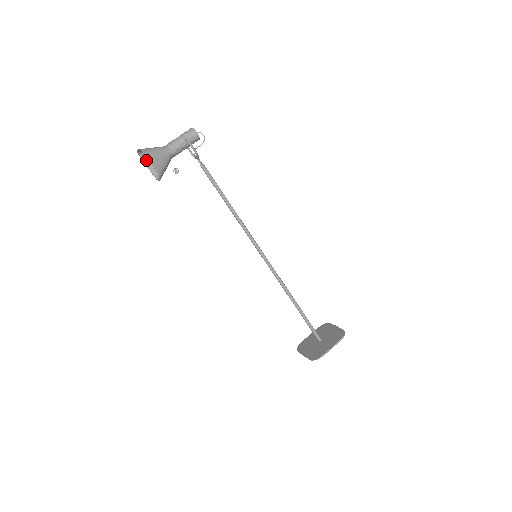
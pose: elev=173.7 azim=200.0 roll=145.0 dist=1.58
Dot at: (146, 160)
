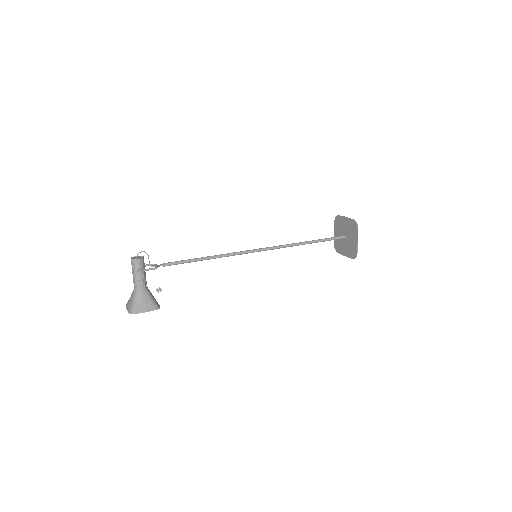
Dot at: occluded
